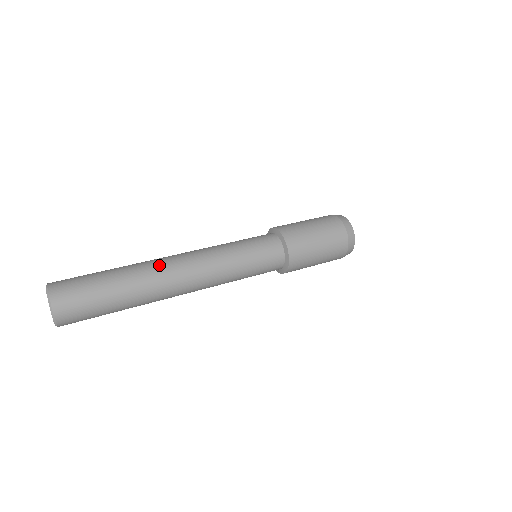
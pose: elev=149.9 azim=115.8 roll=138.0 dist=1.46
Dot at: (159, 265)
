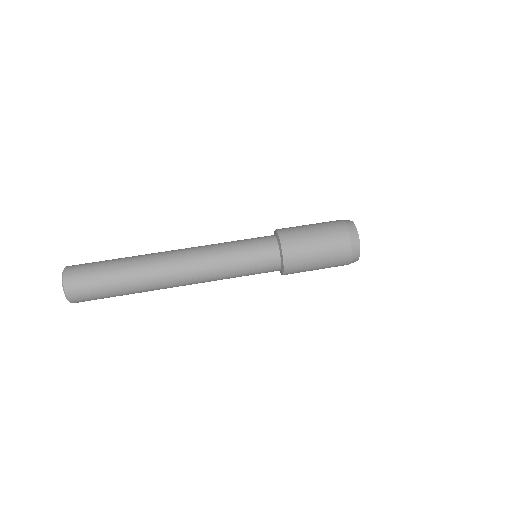
Dot at: (158, 262)
